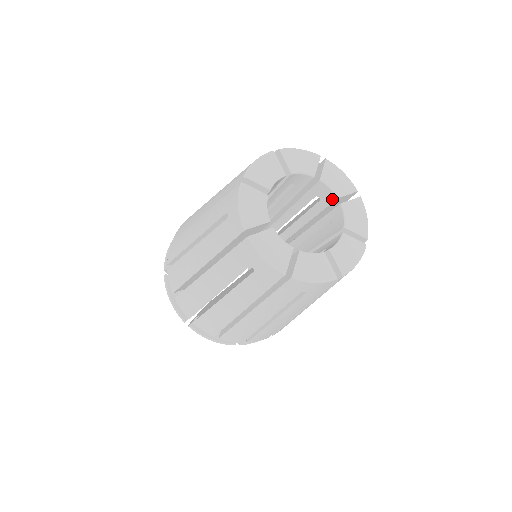
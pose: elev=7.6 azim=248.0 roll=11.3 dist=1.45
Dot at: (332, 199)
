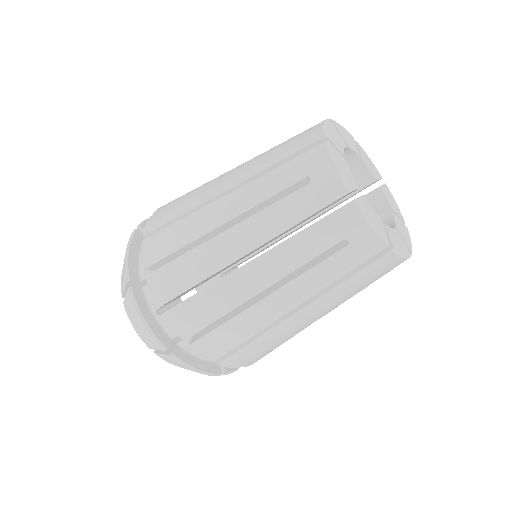
Dot at: (384, 210)
